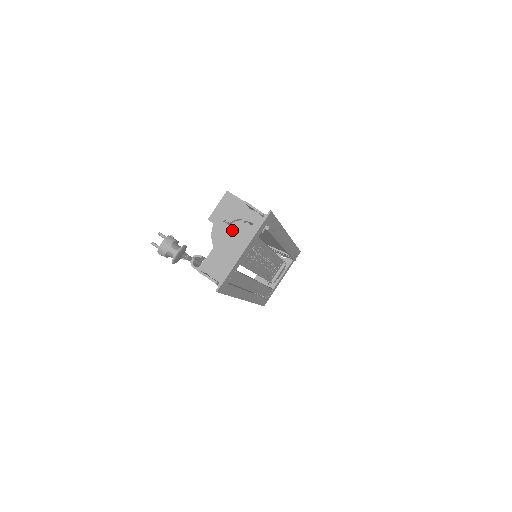
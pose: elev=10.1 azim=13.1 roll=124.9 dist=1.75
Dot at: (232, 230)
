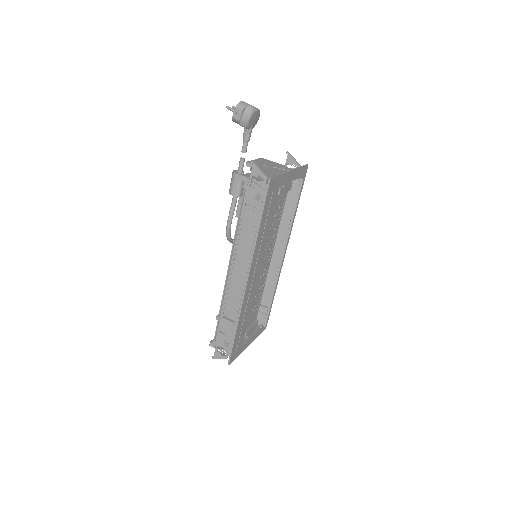
Dot at: (272, 169)
